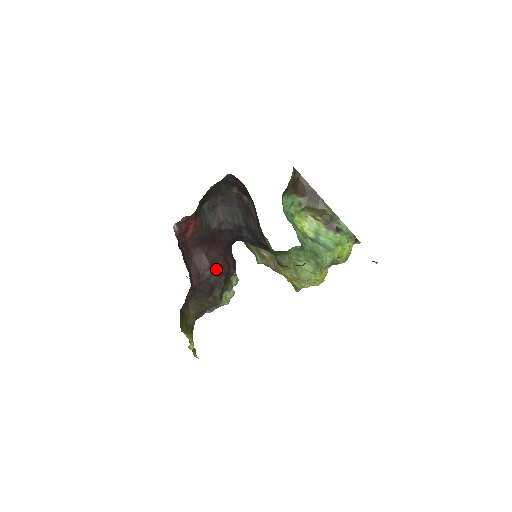
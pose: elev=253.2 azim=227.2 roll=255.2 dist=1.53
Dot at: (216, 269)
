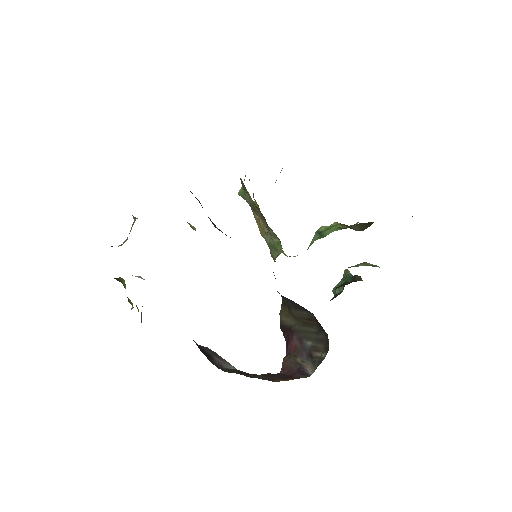
Dot at: occluded
